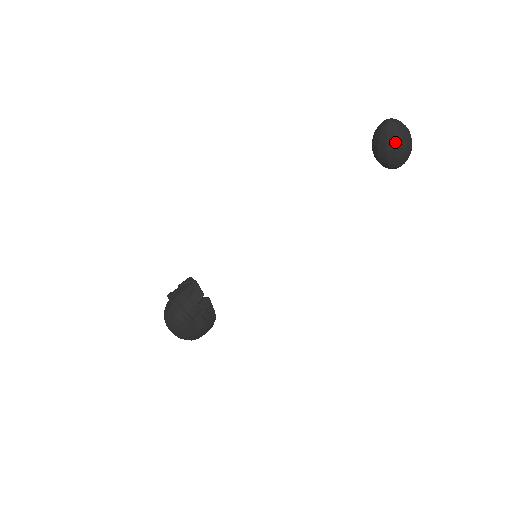
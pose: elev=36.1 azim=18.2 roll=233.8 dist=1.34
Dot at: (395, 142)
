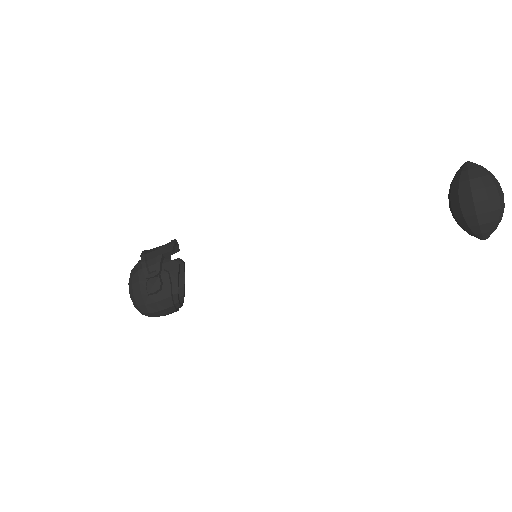
Dot at: (469, 181)
